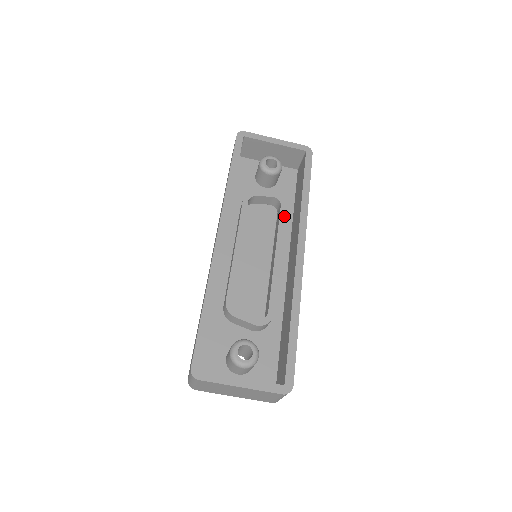
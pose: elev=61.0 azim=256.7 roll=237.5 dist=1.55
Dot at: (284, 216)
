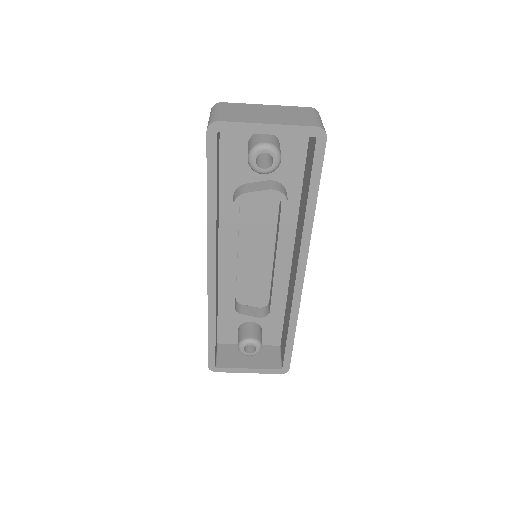
Dot at: (285, 218)
